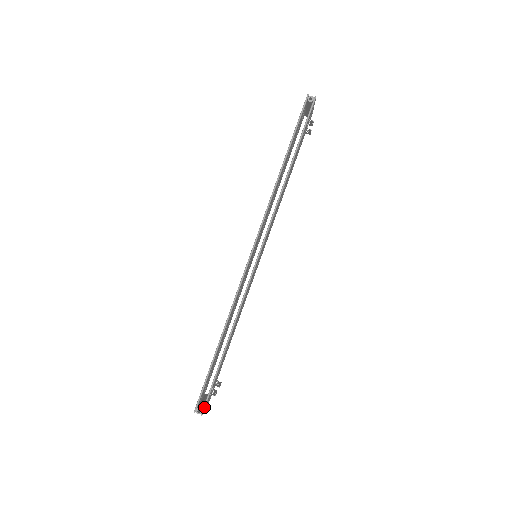
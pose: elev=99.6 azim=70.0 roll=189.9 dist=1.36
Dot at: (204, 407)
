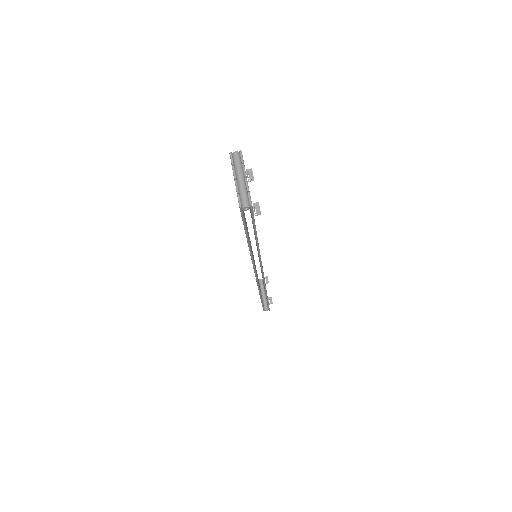
Dot at: (269, 309)
